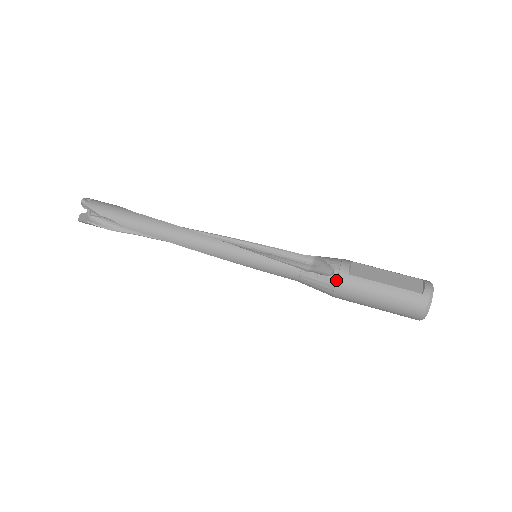
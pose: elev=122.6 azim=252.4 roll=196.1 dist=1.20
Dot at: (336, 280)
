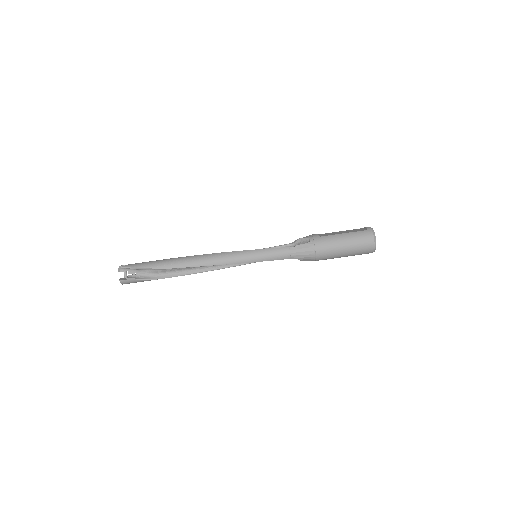
Dot at: (314, 242)
